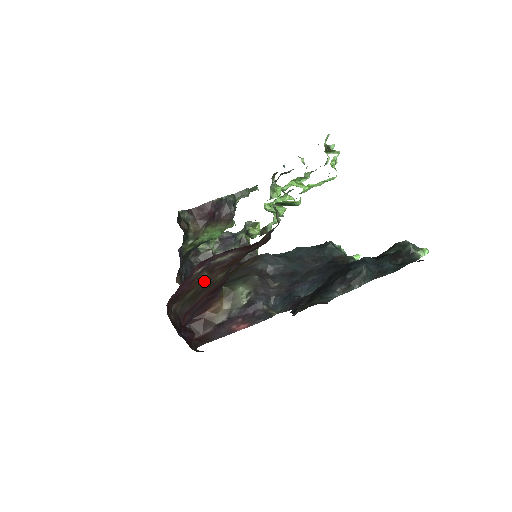
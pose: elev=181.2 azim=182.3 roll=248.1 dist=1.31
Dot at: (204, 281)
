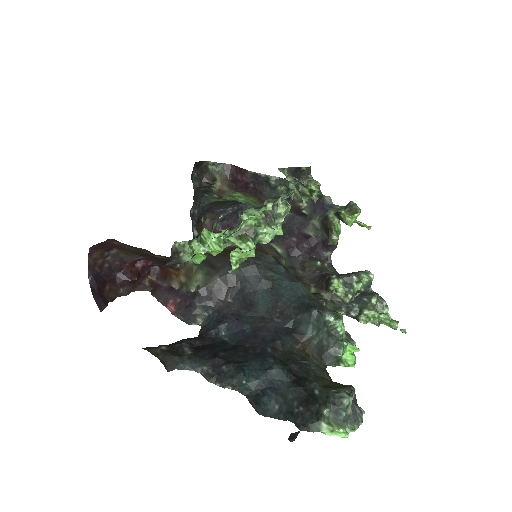
Dot at: (138, 251)
